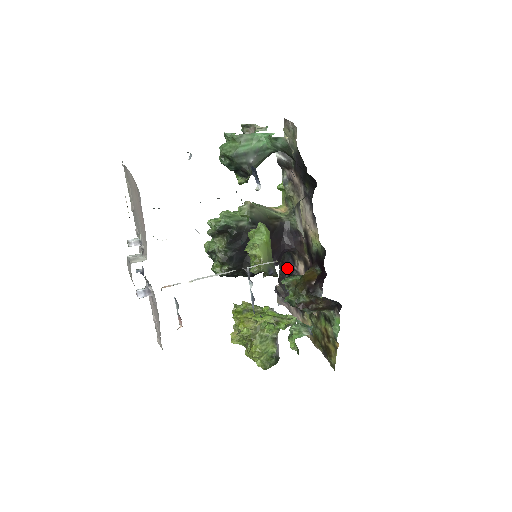
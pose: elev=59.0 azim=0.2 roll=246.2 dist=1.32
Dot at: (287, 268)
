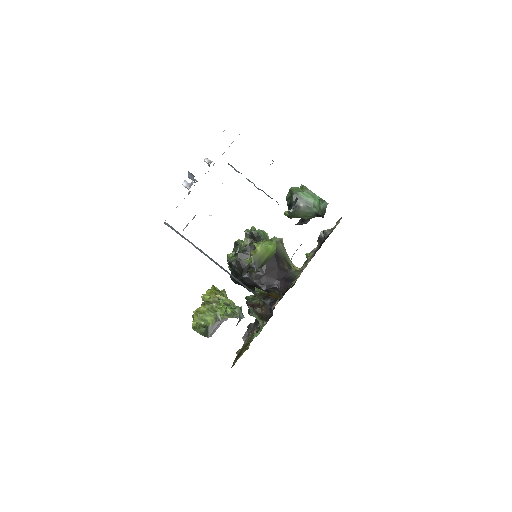
Dot at: occluded
